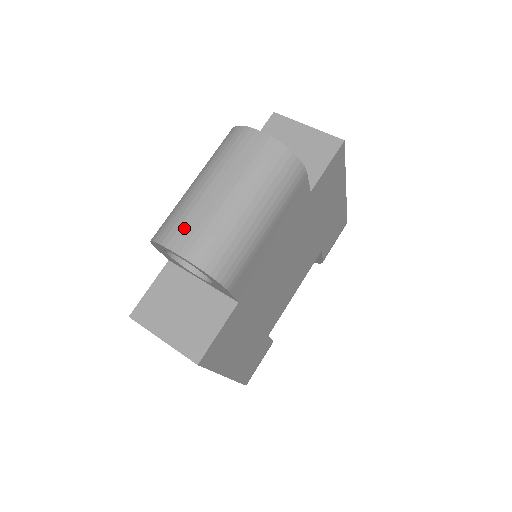
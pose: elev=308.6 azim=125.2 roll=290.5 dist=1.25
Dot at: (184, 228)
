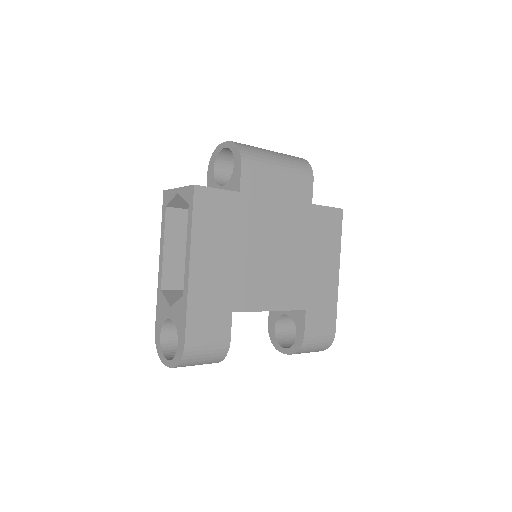
Dot at: occluded
